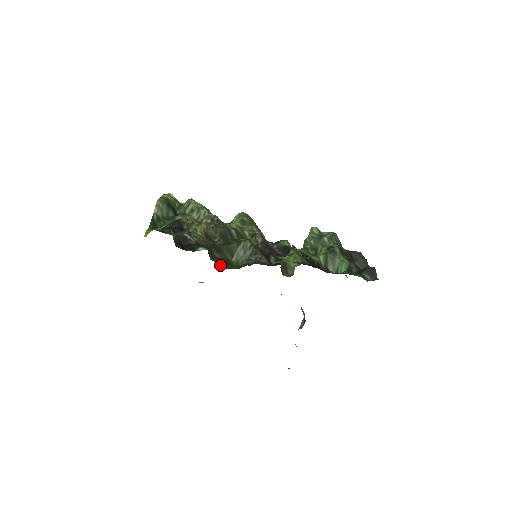
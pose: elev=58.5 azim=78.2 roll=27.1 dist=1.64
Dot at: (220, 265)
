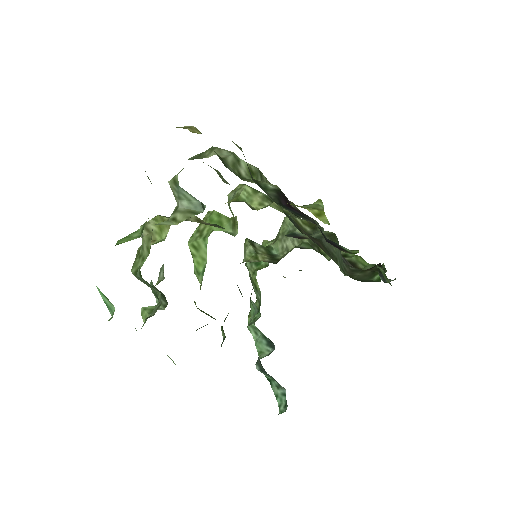
Dot at: occluded
